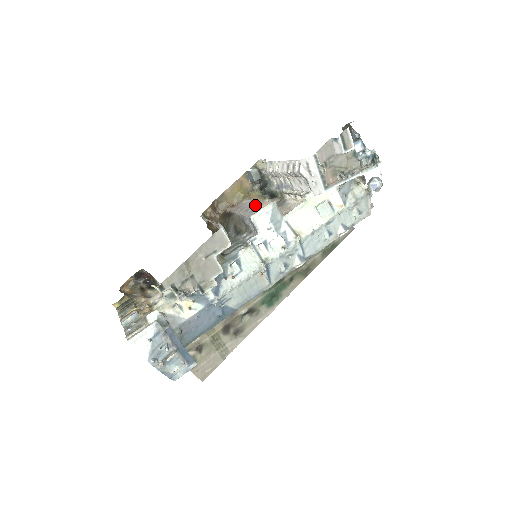
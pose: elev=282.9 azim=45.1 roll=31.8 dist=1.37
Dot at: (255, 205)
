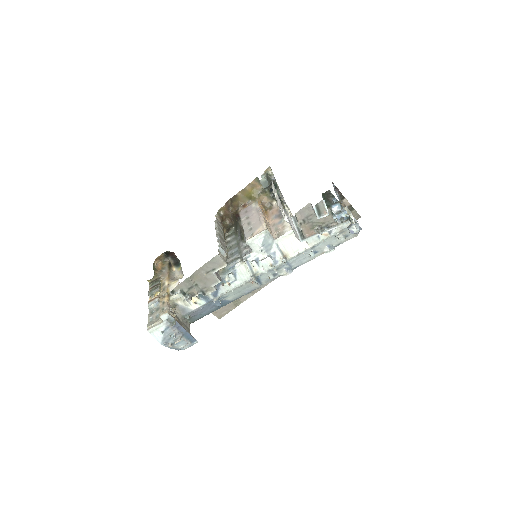
Dot at: (255, 222)
